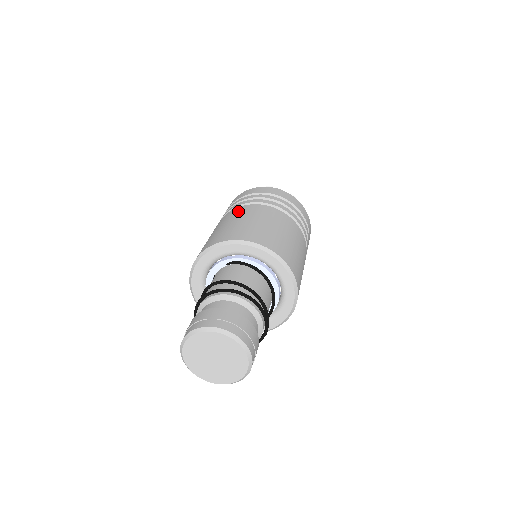
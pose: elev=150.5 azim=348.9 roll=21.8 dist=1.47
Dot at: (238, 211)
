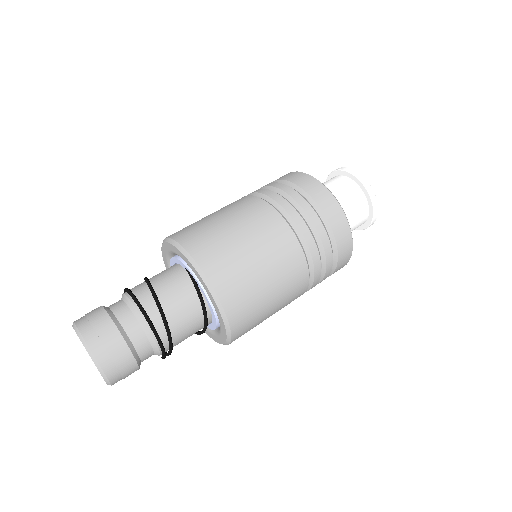
Dot at: (258, 212)
